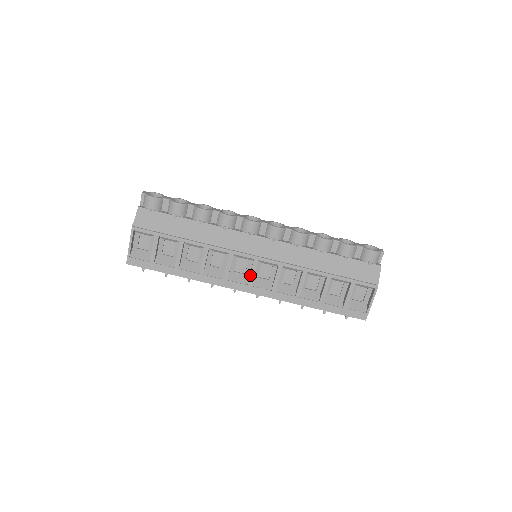
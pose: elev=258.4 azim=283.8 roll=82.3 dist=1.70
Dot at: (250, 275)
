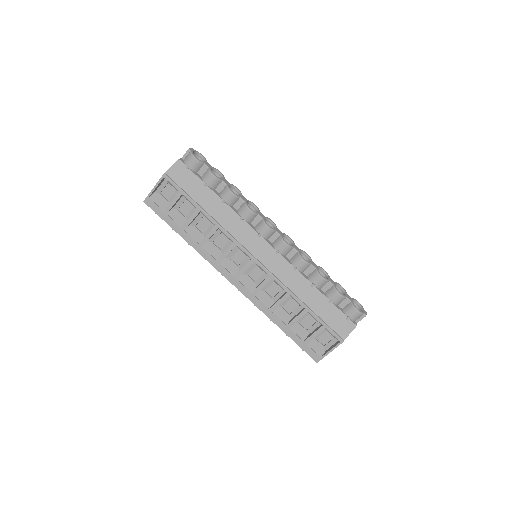
Dot at: (241, 270)
